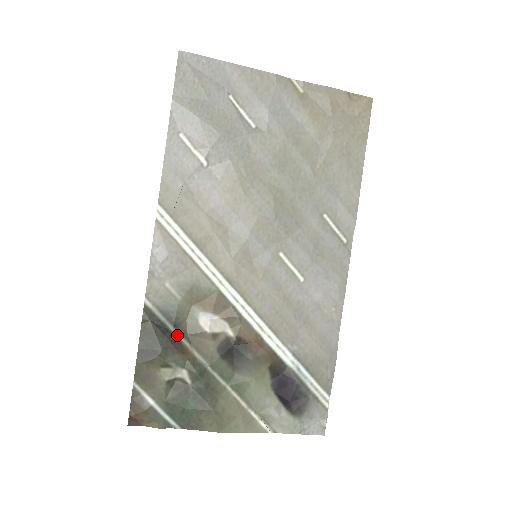
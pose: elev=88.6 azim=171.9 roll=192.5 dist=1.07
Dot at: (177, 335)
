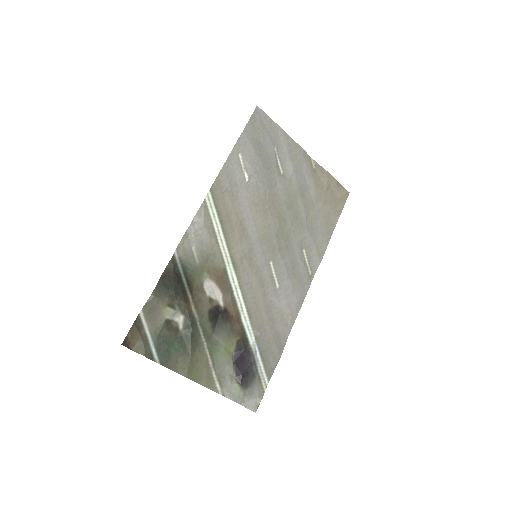
Dot at: (186, 288)
